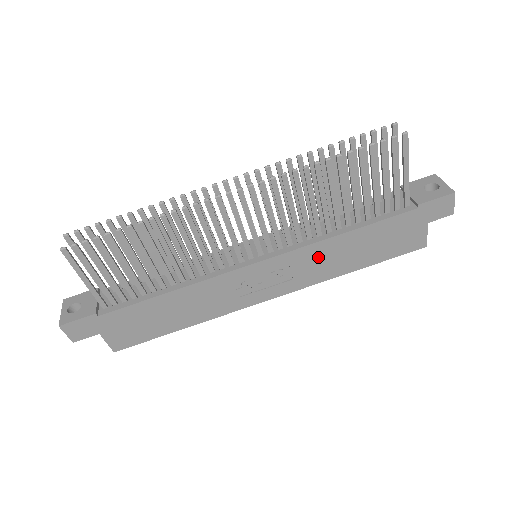
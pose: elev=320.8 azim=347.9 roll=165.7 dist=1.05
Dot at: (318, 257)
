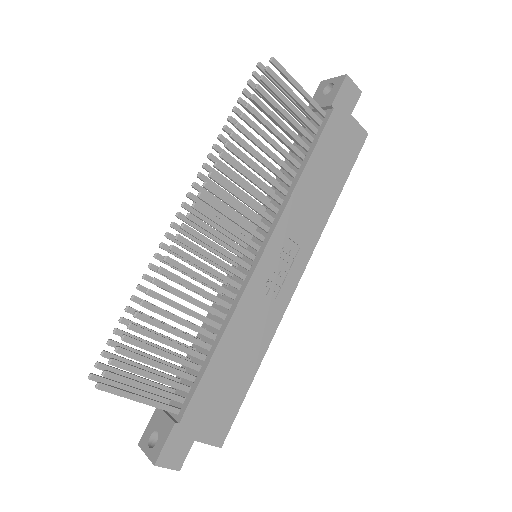
Dot at: (301, 211)
